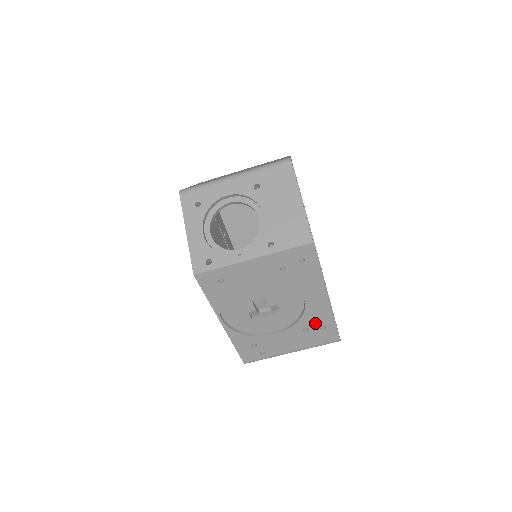
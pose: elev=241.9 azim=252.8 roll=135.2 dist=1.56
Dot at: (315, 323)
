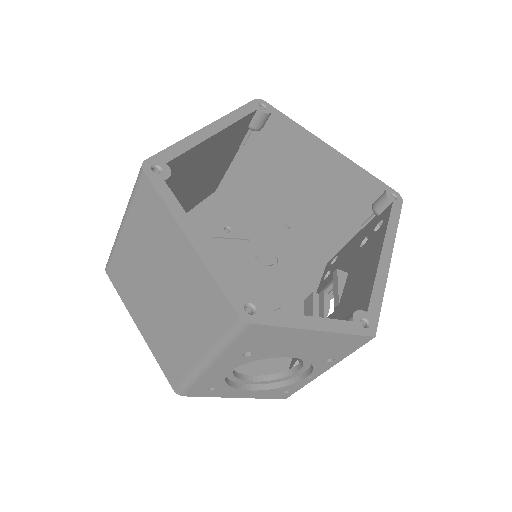
Dot at: occluded
